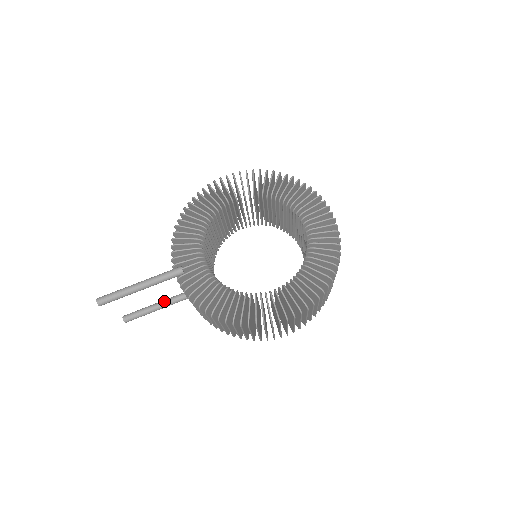
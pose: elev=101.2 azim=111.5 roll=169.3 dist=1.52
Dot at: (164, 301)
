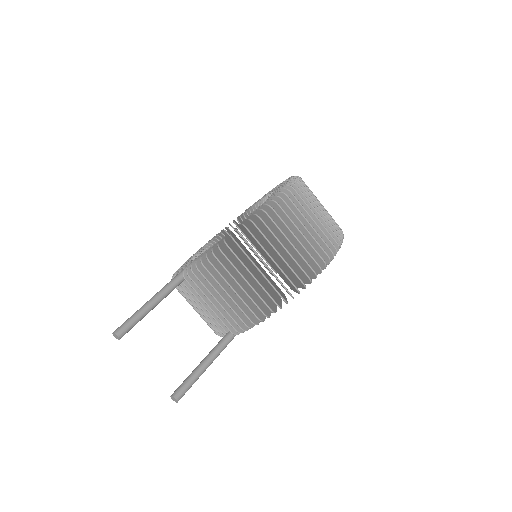
Dot at: (207, 355)
